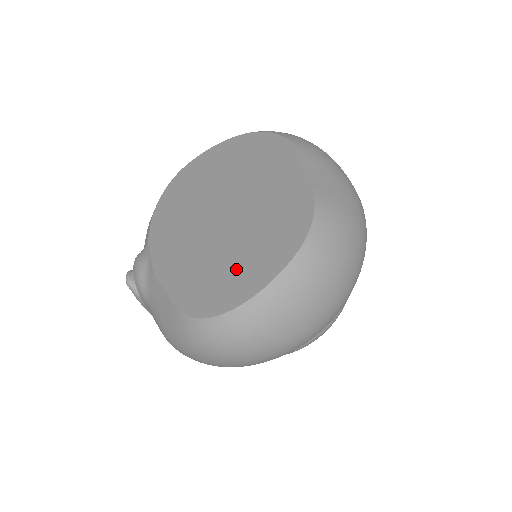
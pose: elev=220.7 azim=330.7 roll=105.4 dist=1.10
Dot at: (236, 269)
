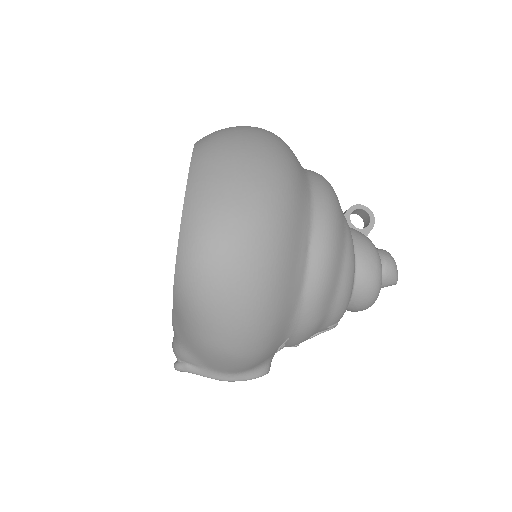
Dot at: occluded
